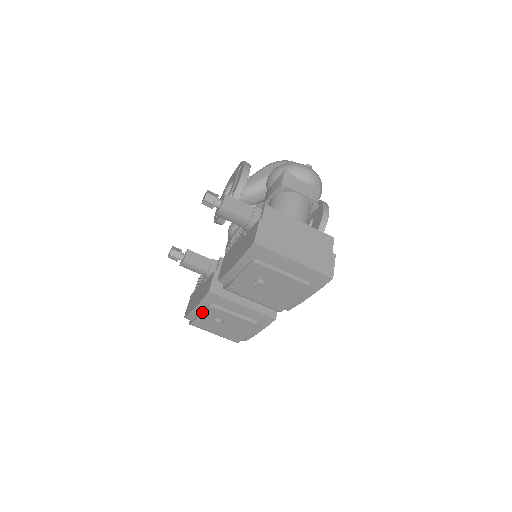
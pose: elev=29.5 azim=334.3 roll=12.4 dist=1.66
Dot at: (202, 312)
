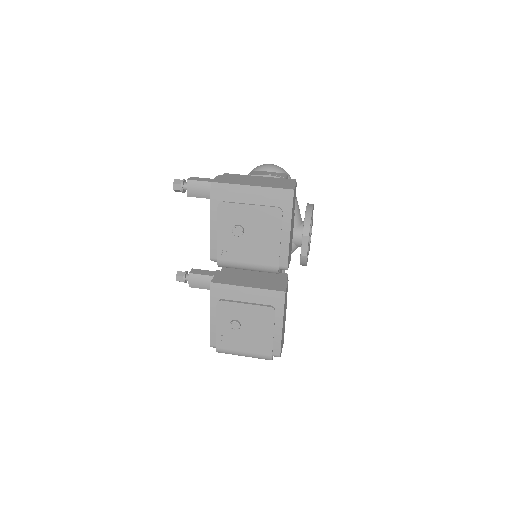
Dot at: (216, 317)
